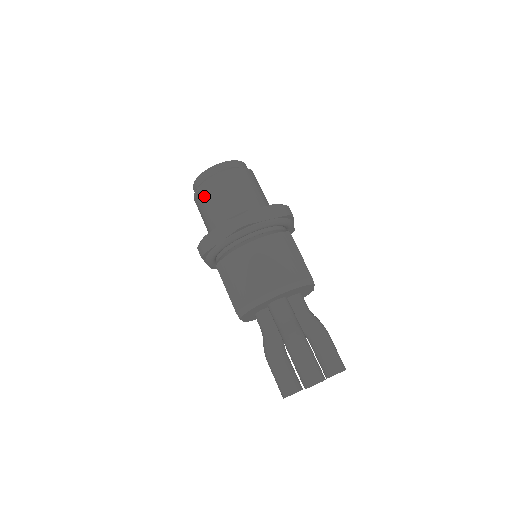
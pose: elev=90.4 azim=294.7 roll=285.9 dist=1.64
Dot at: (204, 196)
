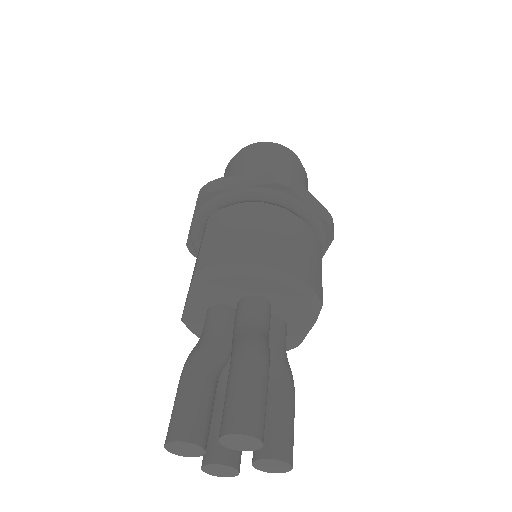
Dot at: (247, 157)
